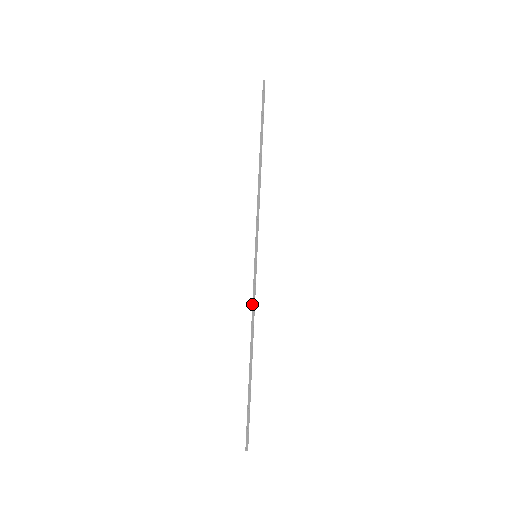
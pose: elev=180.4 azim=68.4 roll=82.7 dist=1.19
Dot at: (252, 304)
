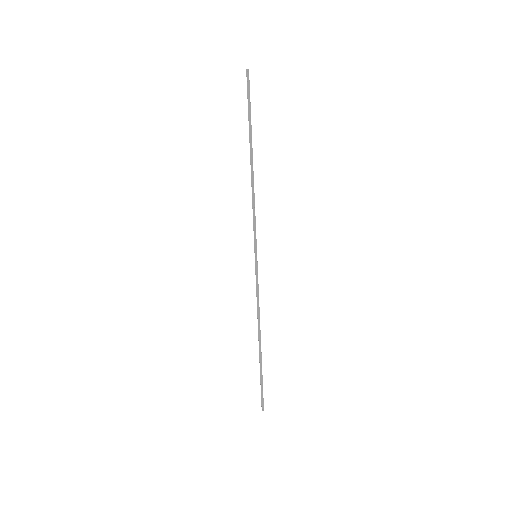
Dot at: occluded
